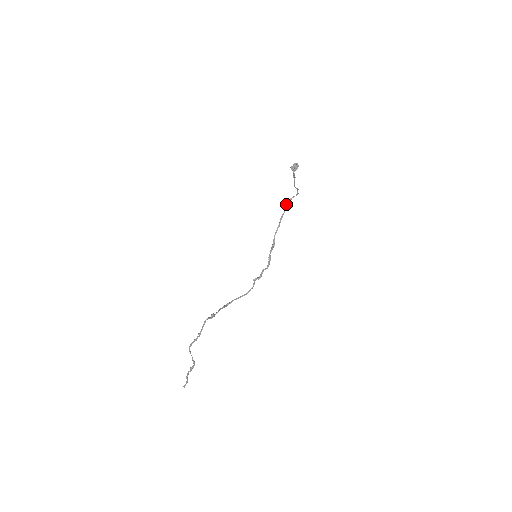
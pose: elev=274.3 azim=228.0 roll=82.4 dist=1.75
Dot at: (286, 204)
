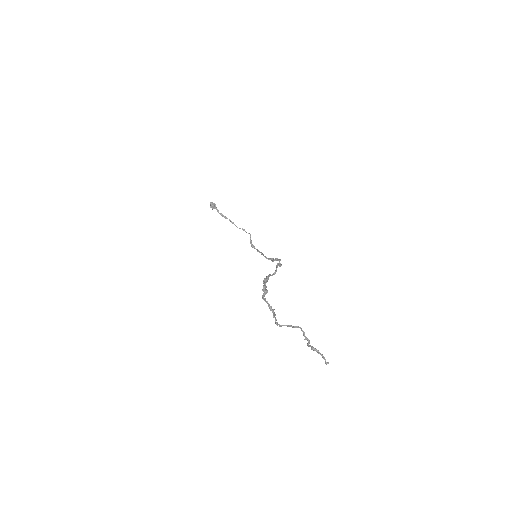
Dot at: (252, 246)
